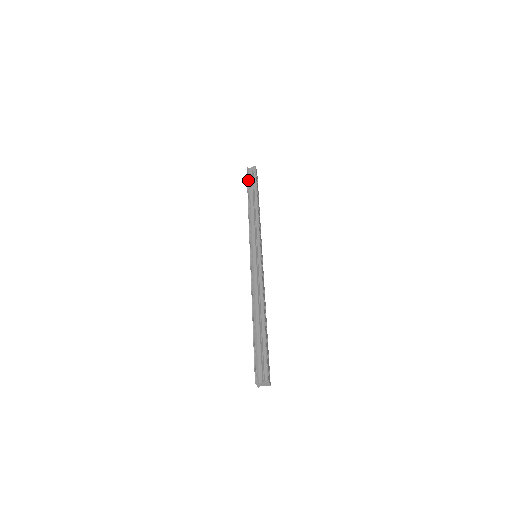
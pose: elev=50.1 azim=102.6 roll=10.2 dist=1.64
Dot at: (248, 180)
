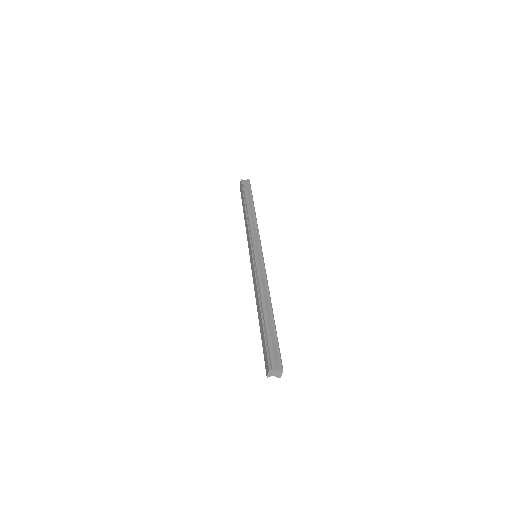
Dot at: (243, 190)
